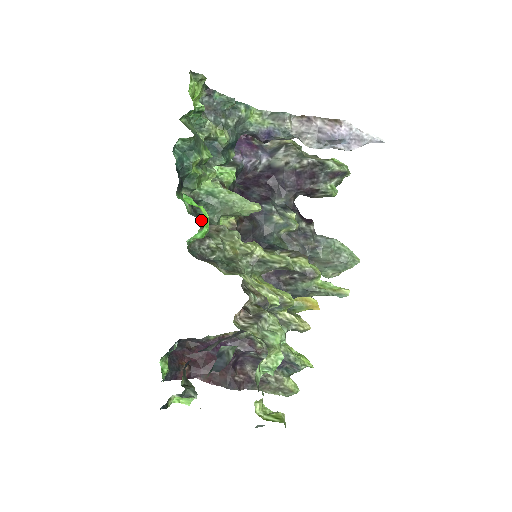
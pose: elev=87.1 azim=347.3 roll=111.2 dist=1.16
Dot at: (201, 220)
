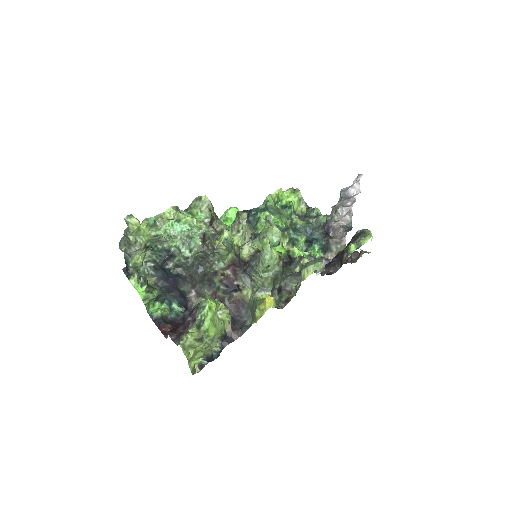
Dot at: occluded
